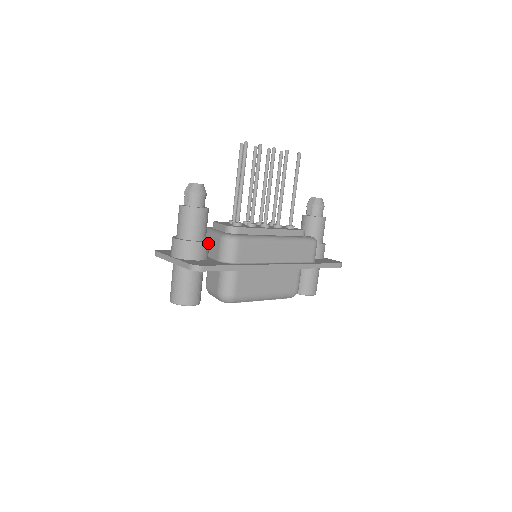
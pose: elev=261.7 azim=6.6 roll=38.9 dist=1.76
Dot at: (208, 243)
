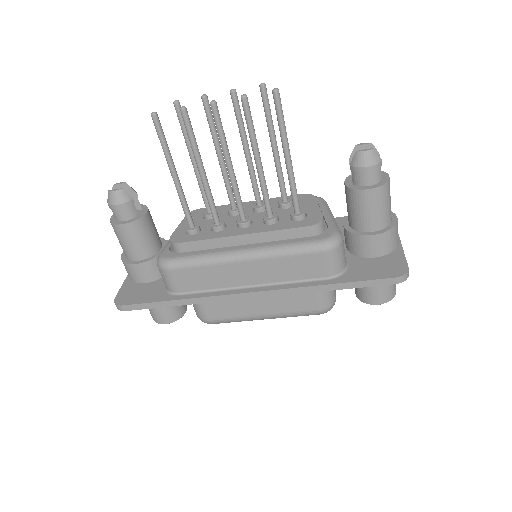
Dot at: (153, 261)
